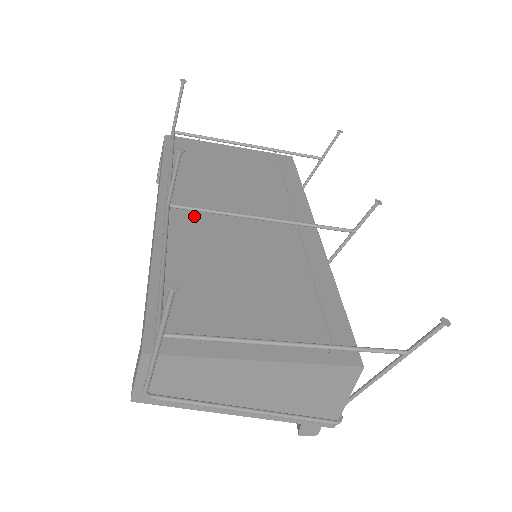
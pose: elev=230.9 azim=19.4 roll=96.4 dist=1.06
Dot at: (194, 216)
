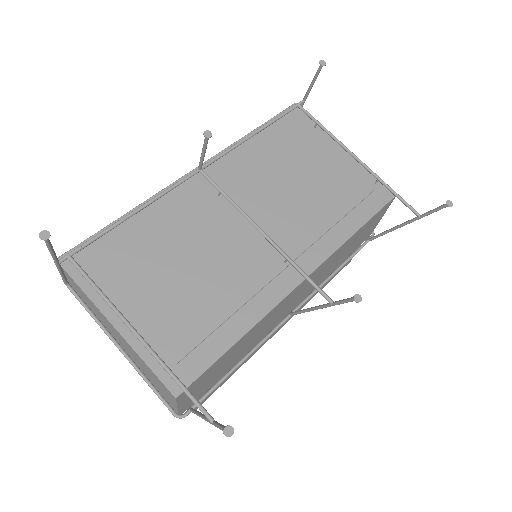
Dot at: (217, 191)
